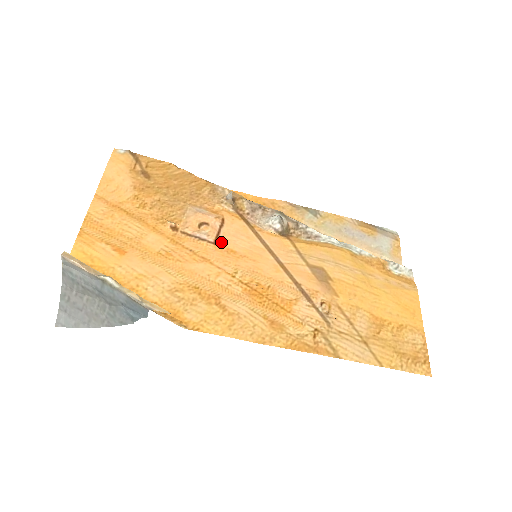
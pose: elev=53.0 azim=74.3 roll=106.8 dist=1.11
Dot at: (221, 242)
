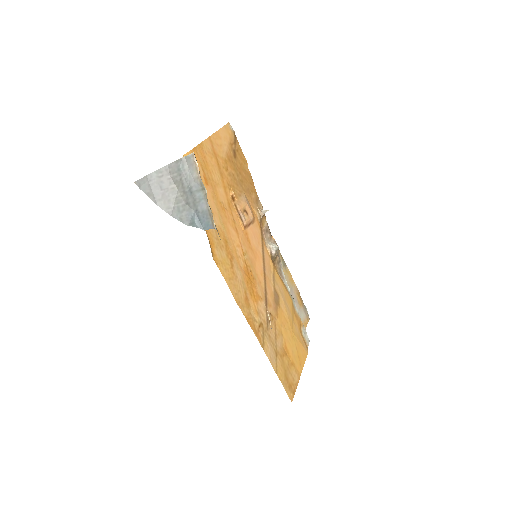
Dot at: (247, 230)
